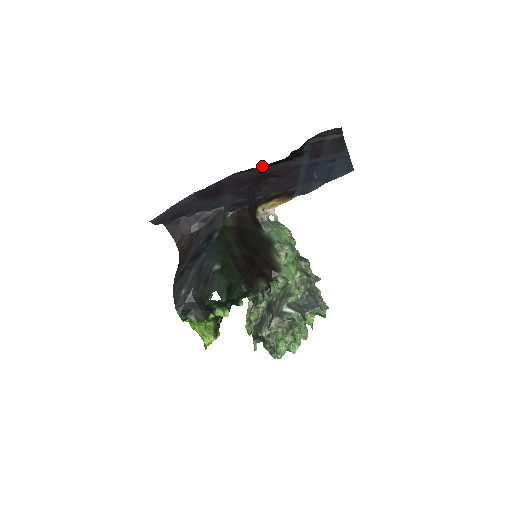
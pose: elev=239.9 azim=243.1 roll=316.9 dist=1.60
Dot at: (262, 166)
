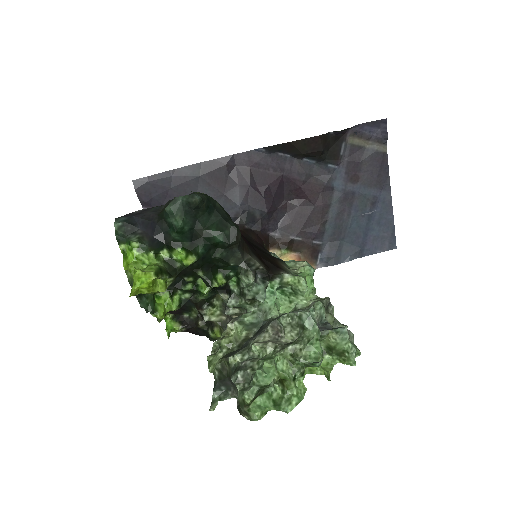
Dot at: (289, 156)
